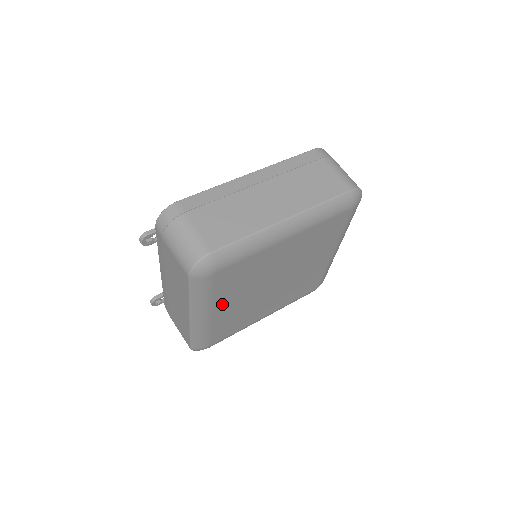
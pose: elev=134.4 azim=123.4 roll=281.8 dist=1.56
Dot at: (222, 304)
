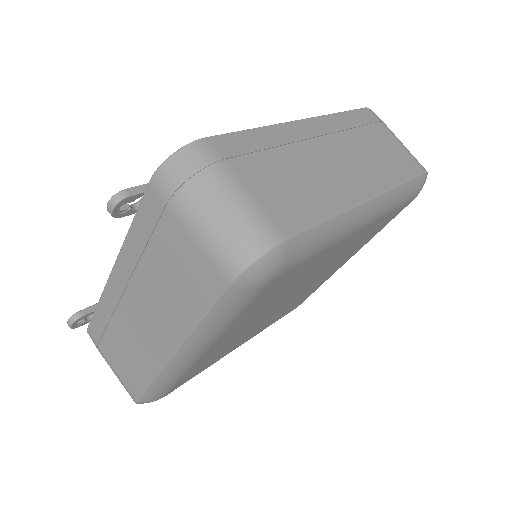
Dot at: (230, 332)
